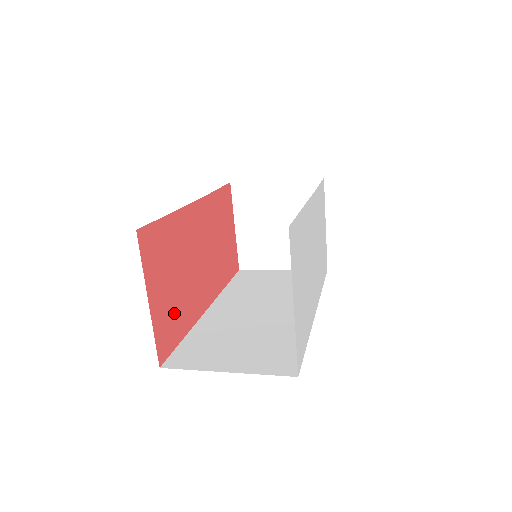
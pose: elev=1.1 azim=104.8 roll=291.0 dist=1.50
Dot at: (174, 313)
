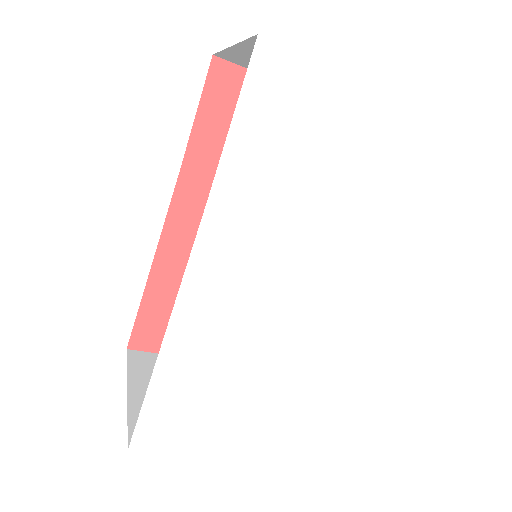
Dot at: occluded
